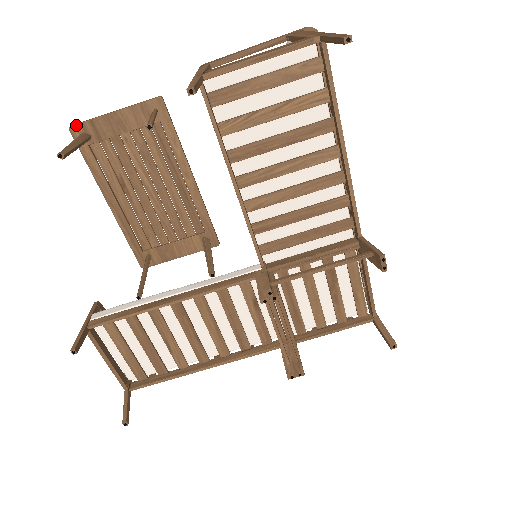
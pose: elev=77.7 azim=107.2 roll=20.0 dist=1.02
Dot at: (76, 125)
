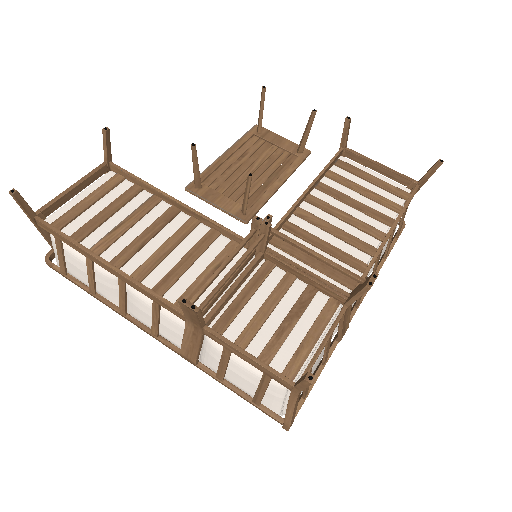
Dot at: occluded
